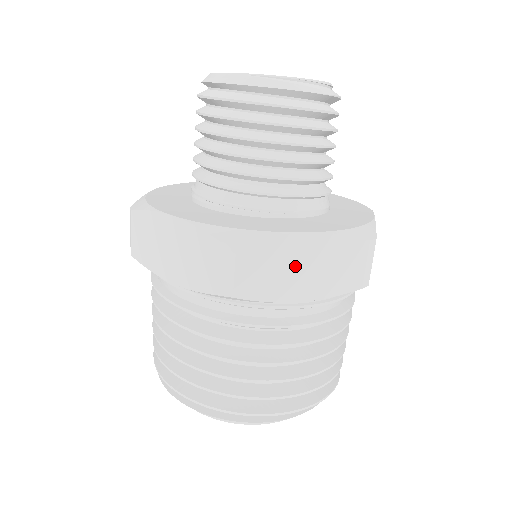
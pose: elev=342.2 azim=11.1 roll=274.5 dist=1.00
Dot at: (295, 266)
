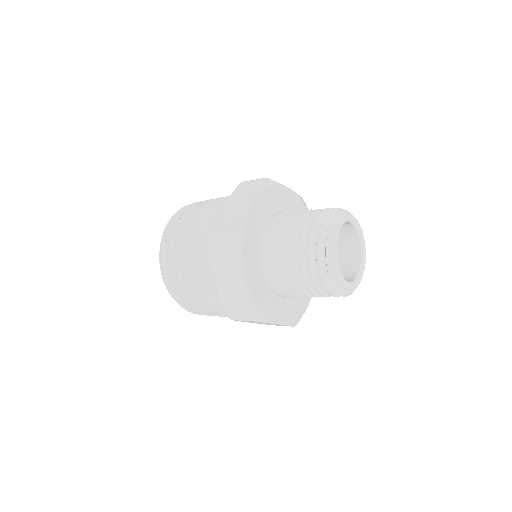
Dot at: (263, 323)
